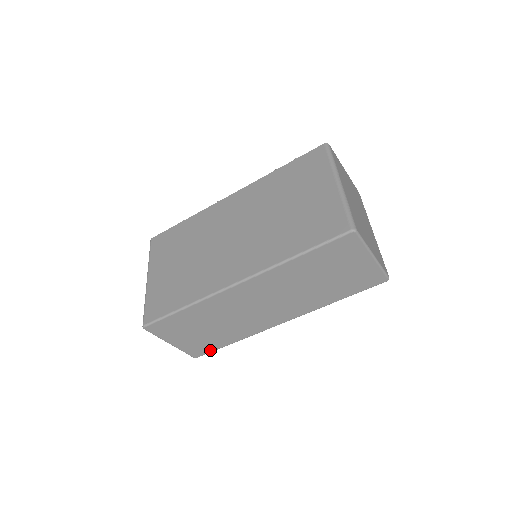
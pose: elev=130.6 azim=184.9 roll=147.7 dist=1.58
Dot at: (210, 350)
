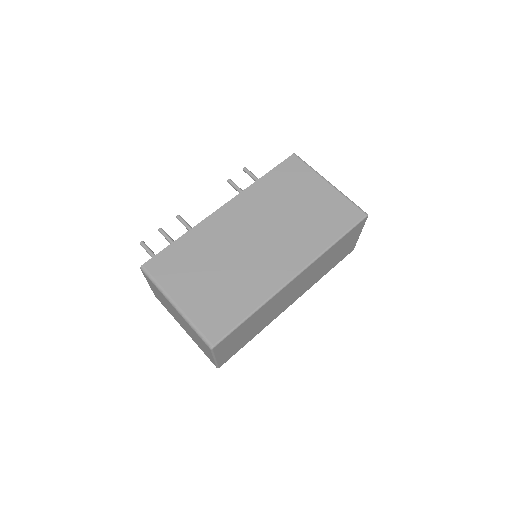
Dot at: (234, 354)
